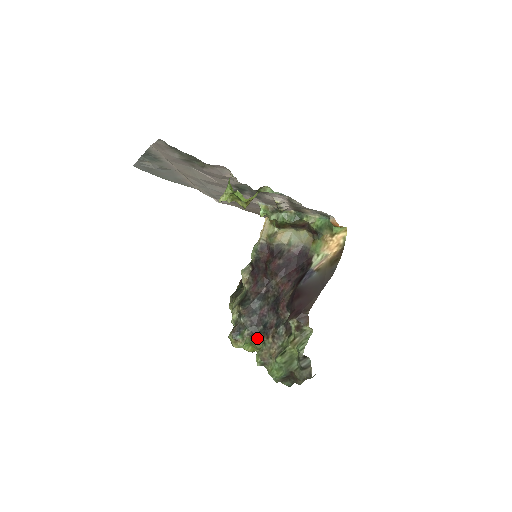
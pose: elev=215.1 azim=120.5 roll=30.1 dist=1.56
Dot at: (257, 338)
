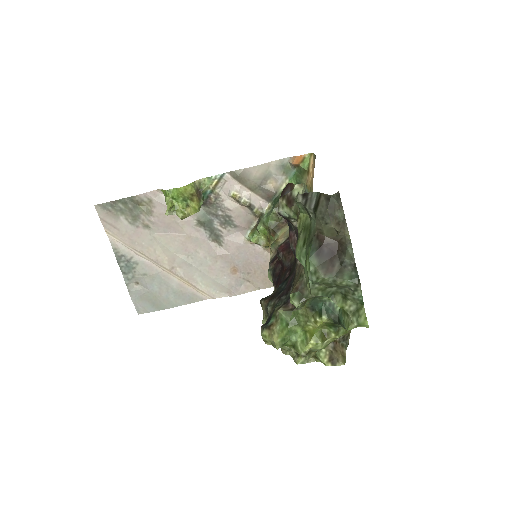
Dot at: occluded
